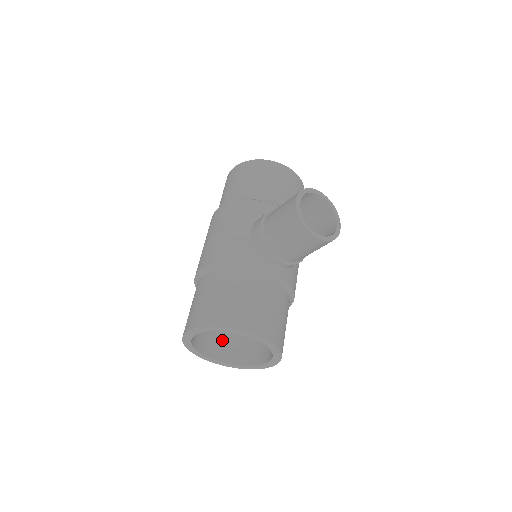
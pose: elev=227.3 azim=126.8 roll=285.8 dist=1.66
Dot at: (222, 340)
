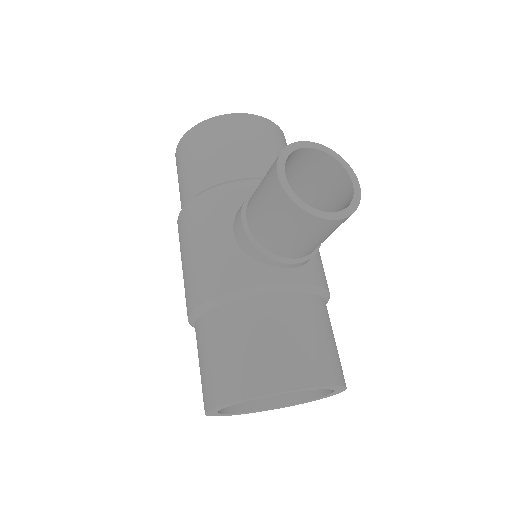
Dot at: occluded
